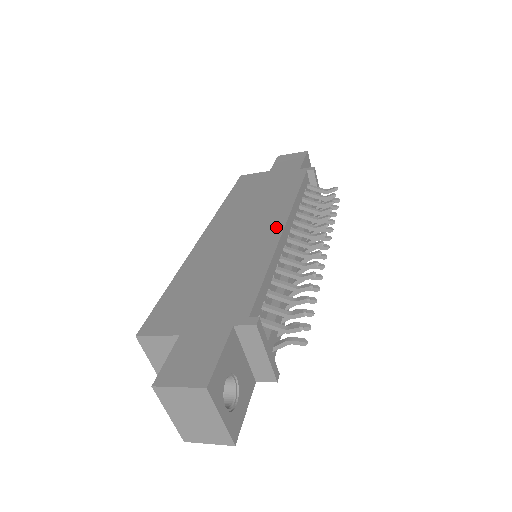
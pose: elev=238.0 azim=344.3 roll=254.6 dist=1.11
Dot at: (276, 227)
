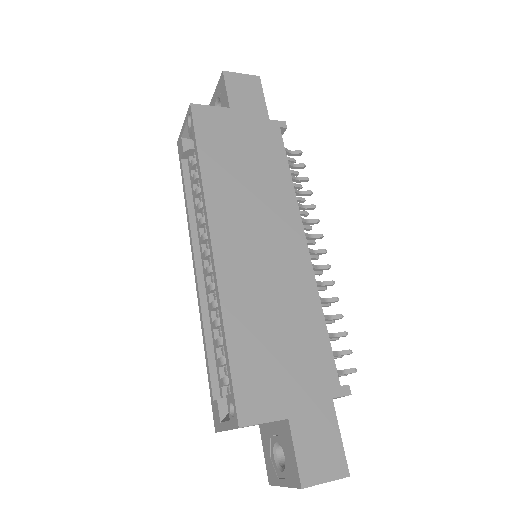
Dot at: (298, 241)
